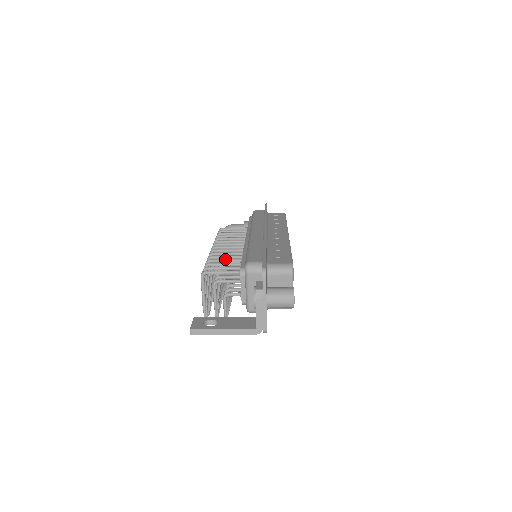
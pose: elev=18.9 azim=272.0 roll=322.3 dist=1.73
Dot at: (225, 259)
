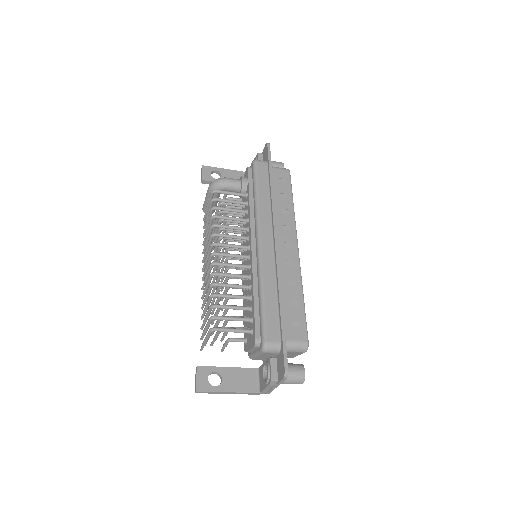
Dot at: (232, 296)
